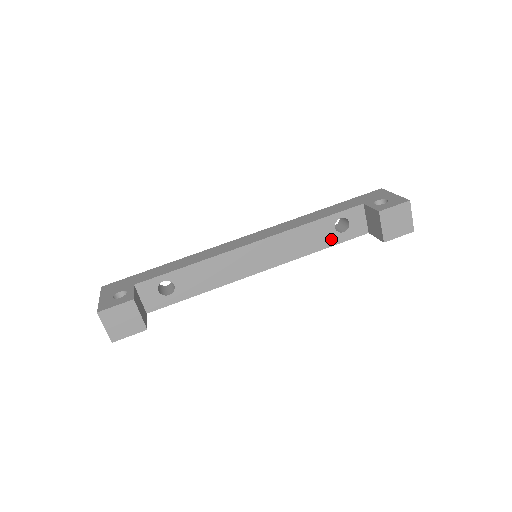
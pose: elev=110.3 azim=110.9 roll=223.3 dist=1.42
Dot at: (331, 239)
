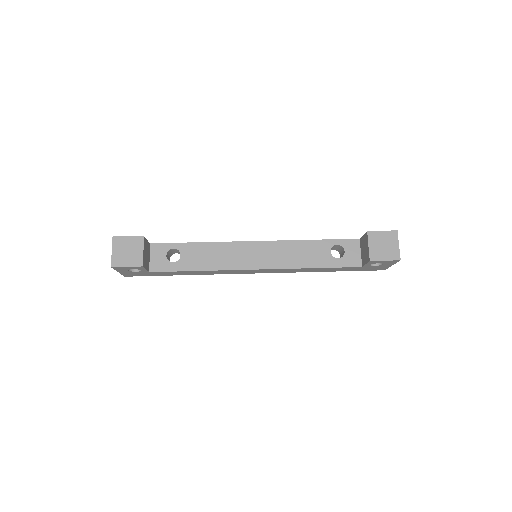
Dot at: (326, 261)
